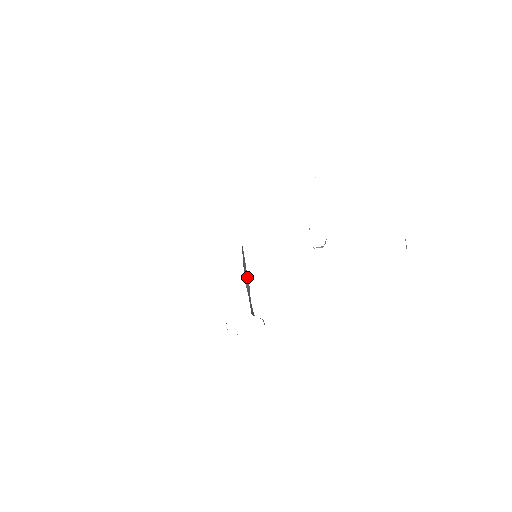
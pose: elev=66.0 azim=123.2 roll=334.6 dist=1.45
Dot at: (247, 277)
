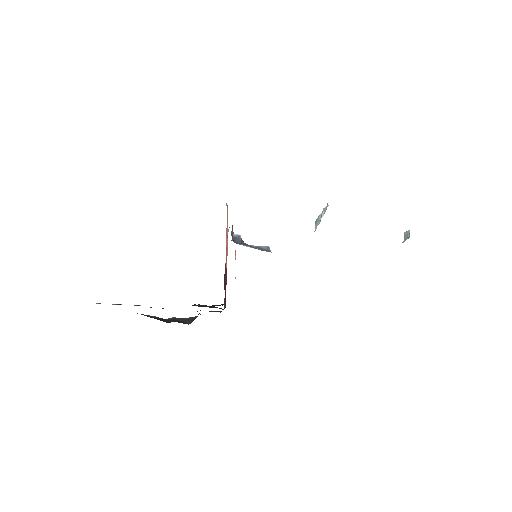
Dot at: occluded
